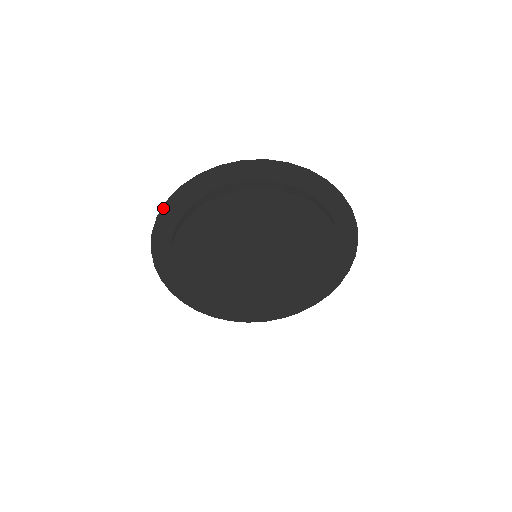
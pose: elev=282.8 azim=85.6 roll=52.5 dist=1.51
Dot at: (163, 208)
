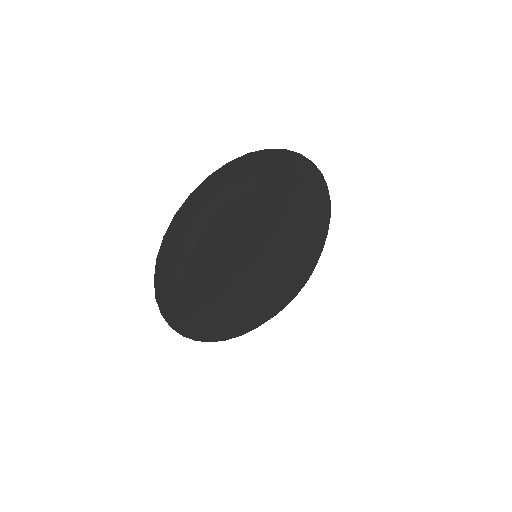
Dot at: (159, 305)
